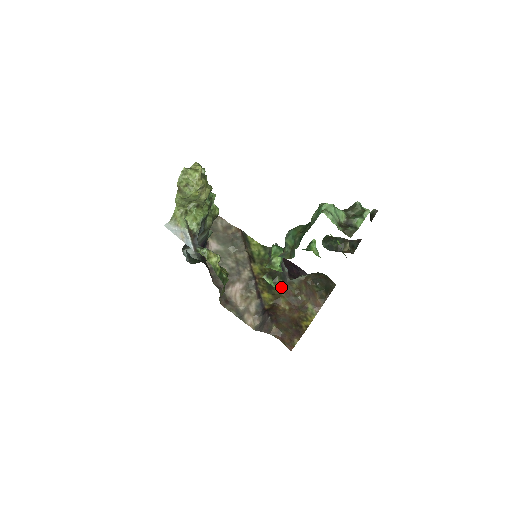
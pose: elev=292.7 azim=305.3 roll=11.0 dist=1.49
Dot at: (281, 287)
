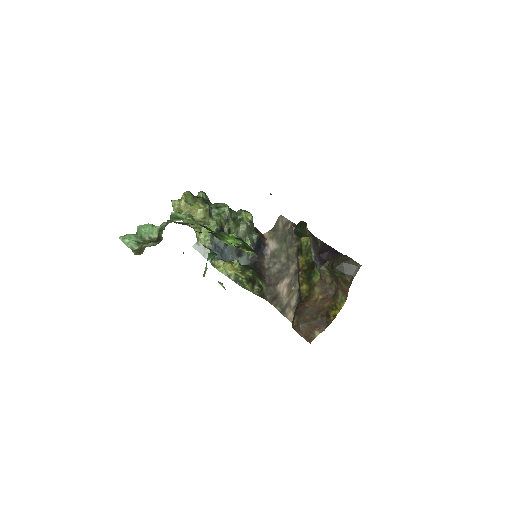
Dot at: (318, 276)
